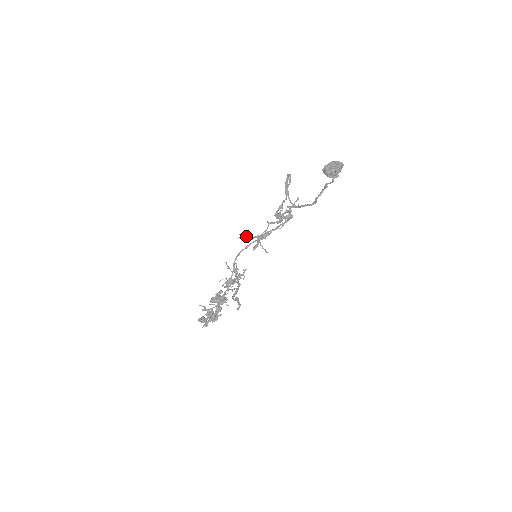
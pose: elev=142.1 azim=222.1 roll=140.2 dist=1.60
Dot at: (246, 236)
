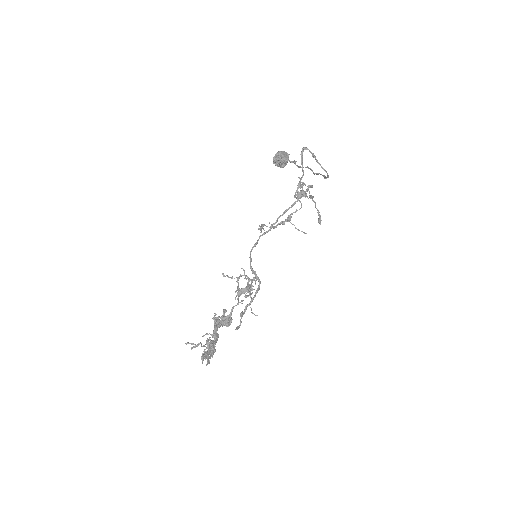
Dot at: (262, 228)
